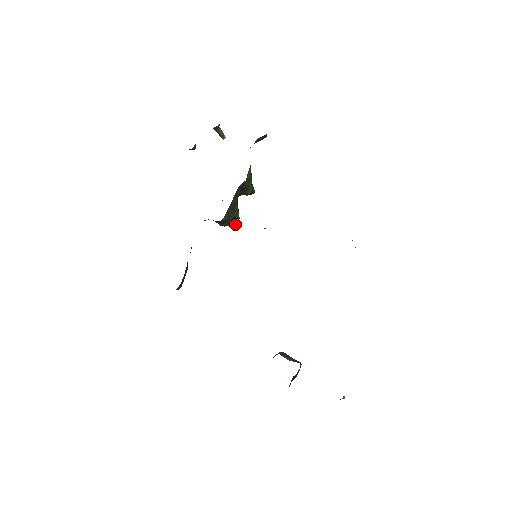
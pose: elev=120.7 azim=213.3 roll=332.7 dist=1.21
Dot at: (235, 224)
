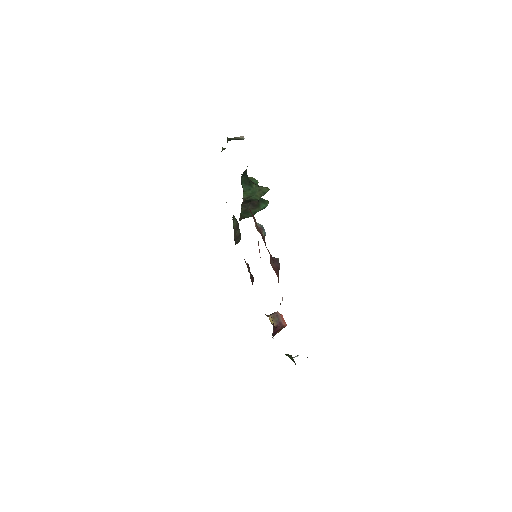
Dot at: (262, 209)
